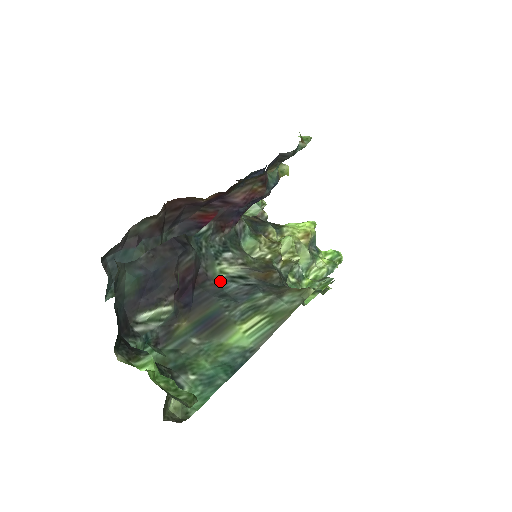
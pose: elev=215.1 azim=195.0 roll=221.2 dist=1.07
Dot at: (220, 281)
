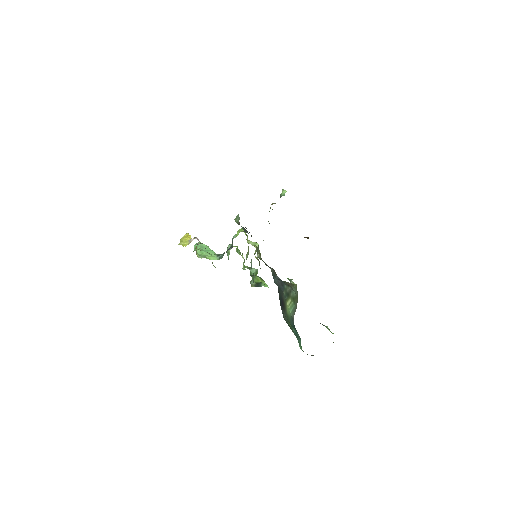
Dot at: (273, 276)
